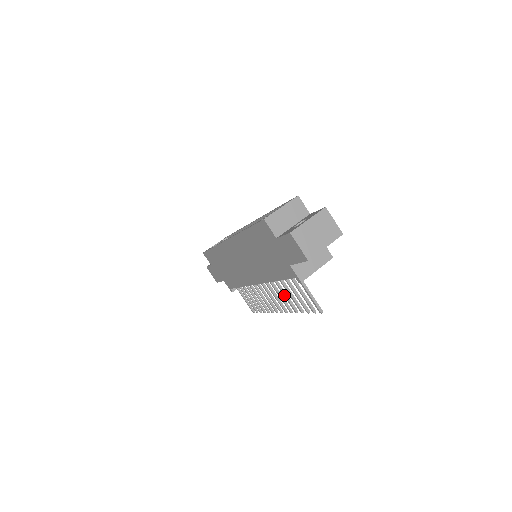
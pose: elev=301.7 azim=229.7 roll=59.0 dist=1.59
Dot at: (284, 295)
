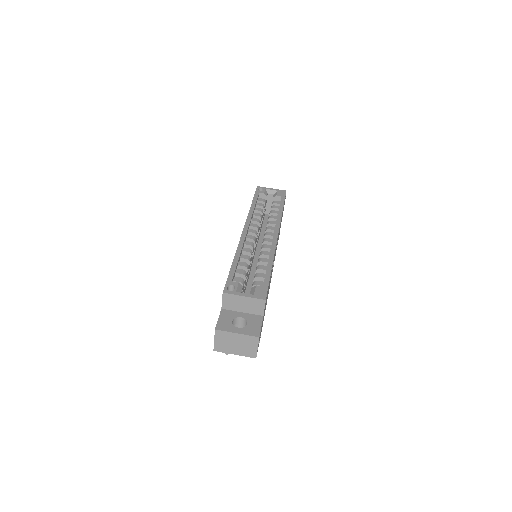
Dot at: occluded
